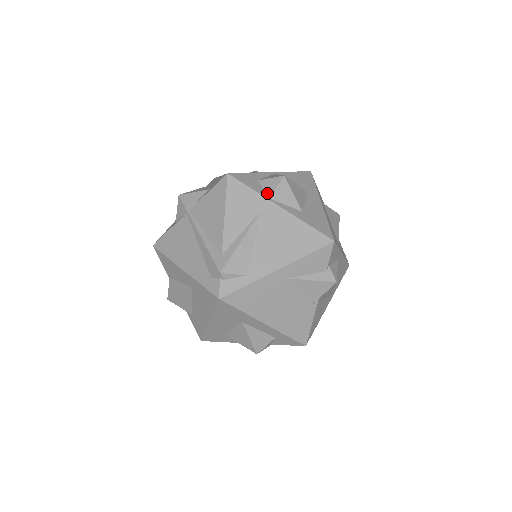
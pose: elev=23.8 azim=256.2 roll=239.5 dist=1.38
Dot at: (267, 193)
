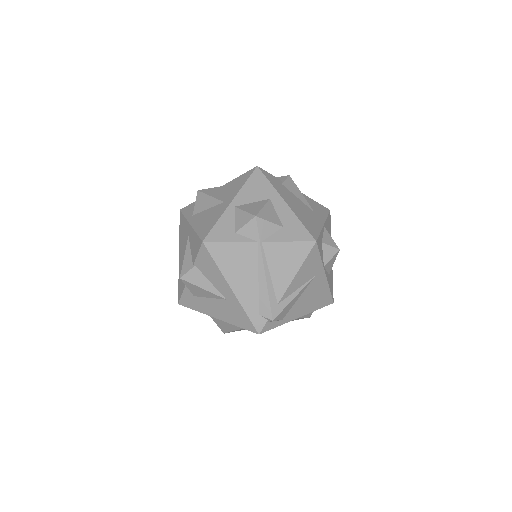
Dot at: (324, 260)
